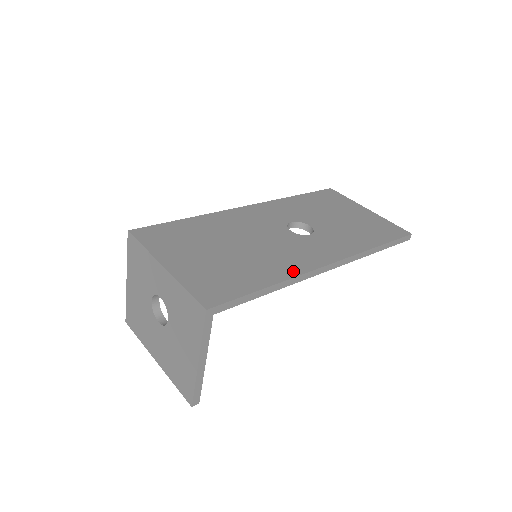
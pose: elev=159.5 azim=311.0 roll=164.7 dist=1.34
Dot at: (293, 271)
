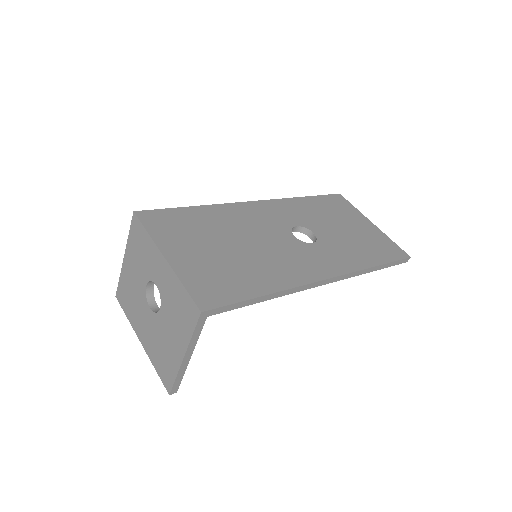
Dot at: (291, 281)
